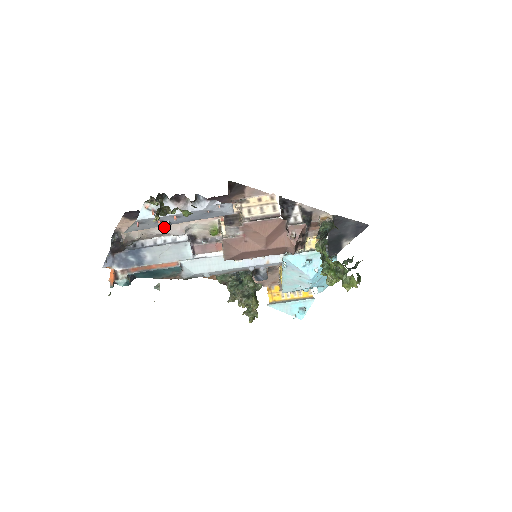
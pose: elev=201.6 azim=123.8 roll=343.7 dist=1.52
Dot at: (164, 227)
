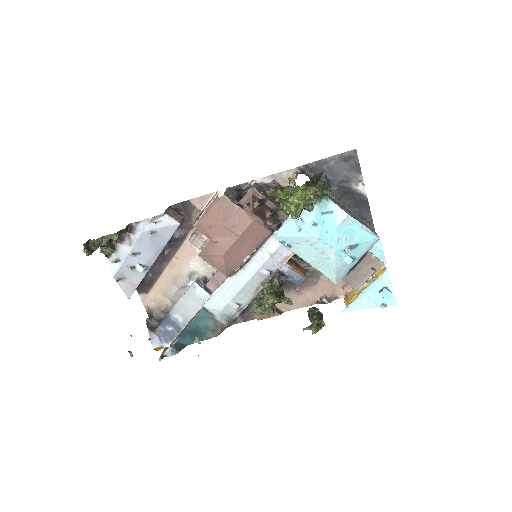
Dot at: (141, 272)
